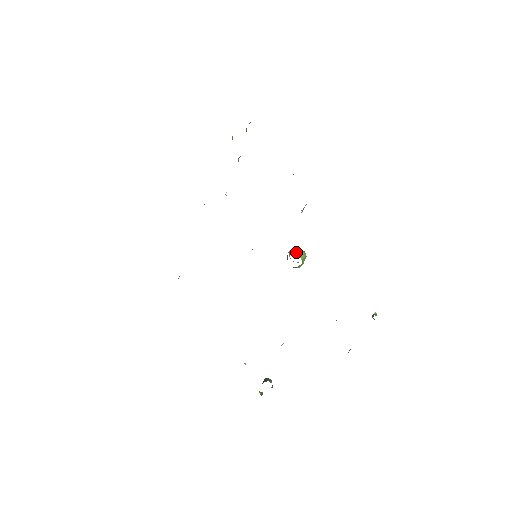
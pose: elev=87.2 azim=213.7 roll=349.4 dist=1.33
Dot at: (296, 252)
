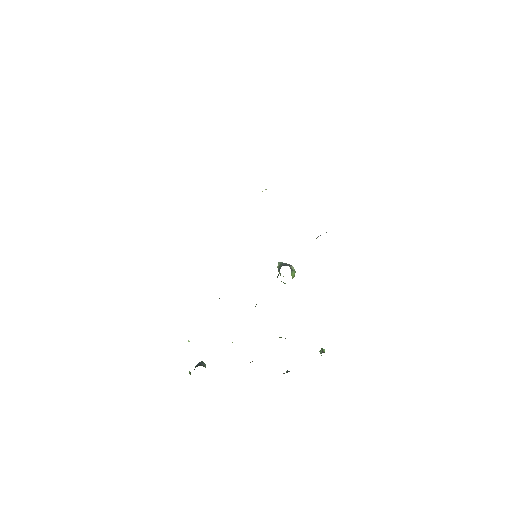
Dot at: (291, 270)
